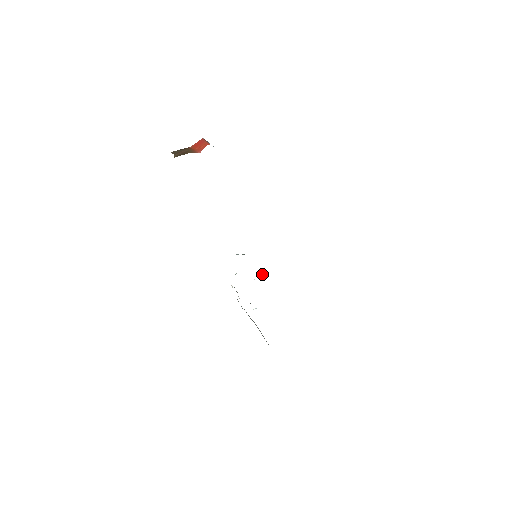
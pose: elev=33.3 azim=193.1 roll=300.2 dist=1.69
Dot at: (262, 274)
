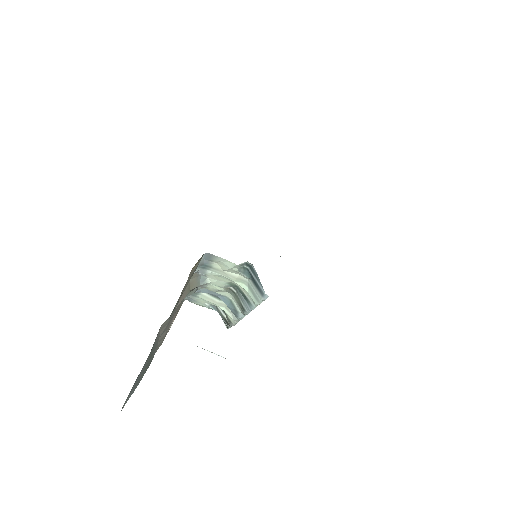
Dot at: occluded
